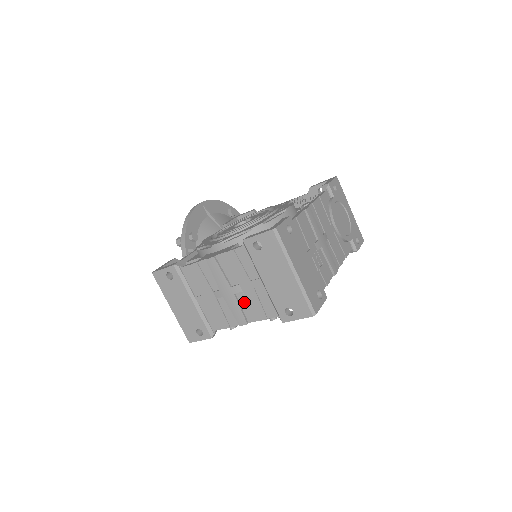
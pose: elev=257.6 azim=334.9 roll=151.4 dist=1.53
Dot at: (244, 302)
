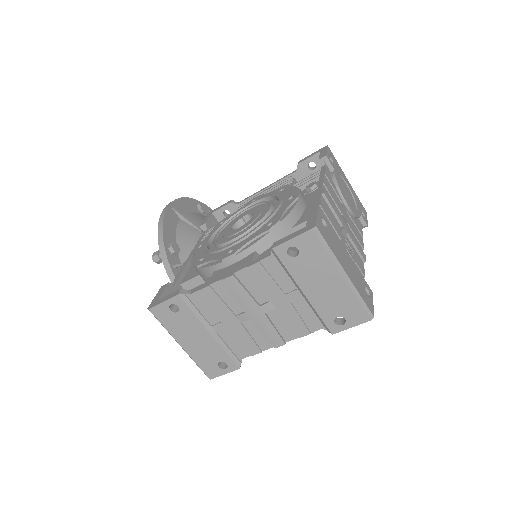
Dot at: (278, 320)
